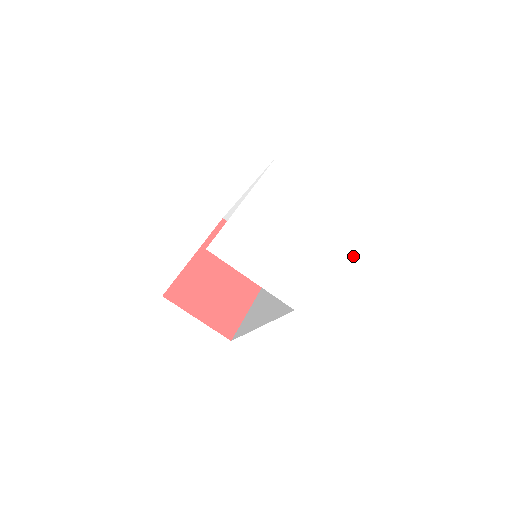
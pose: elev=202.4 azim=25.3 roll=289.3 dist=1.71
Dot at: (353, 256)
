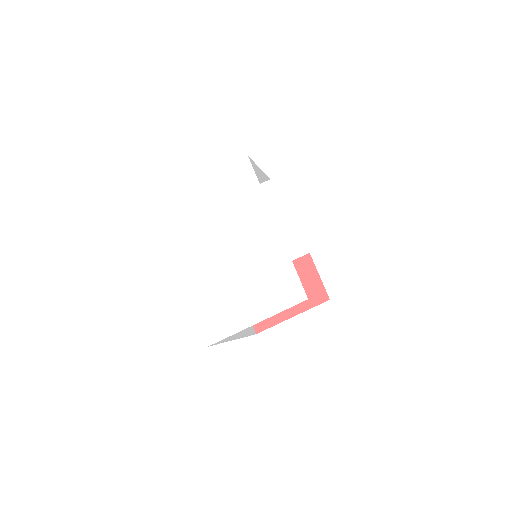
Dot at: (298, 185)
